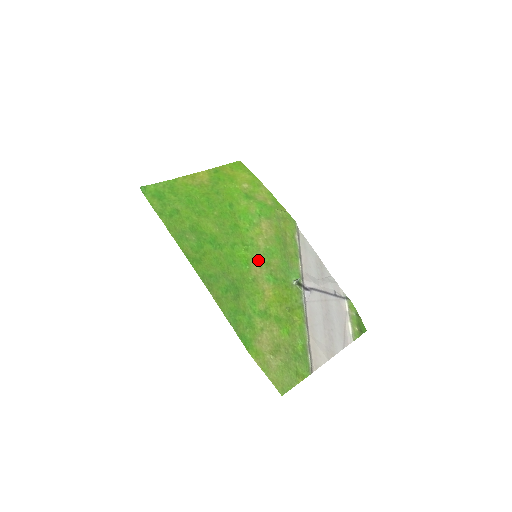
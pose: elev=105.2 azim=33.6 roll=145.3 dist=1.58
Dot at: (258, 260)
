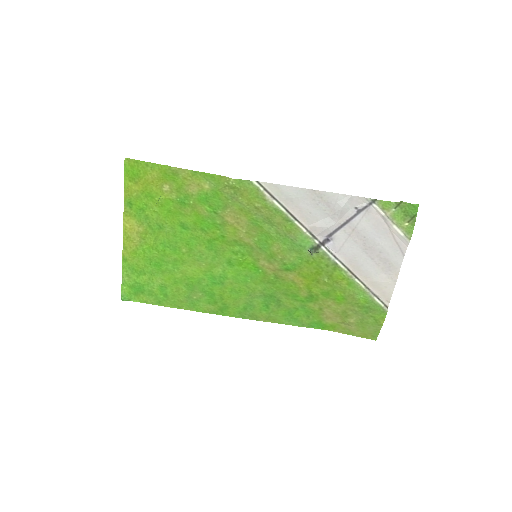
Dot at: (261, 258)
